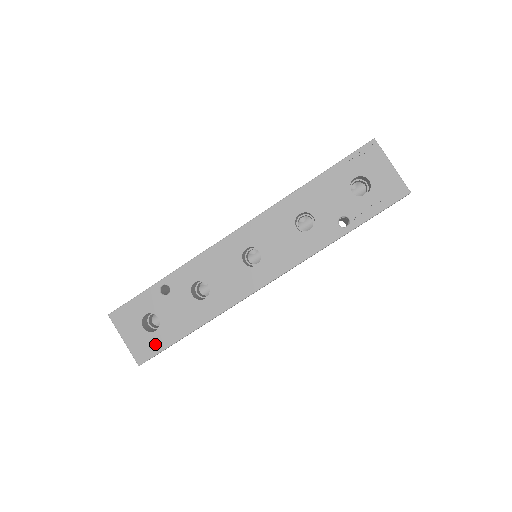
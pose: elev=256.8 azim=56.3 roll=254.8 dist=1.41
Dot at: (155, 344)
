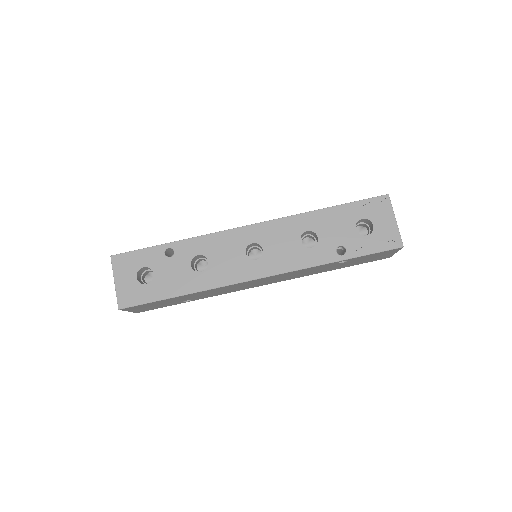
Dot at: (141, 295)
